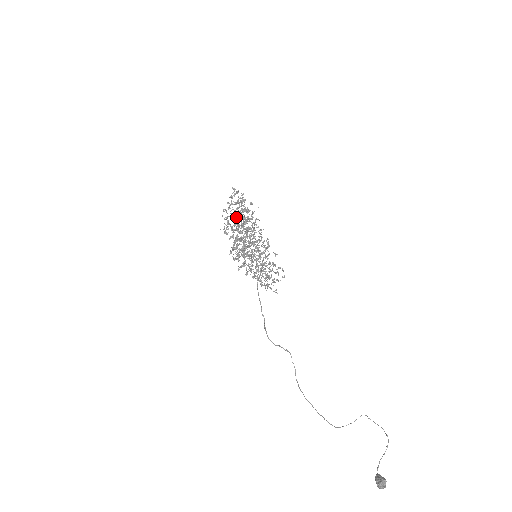
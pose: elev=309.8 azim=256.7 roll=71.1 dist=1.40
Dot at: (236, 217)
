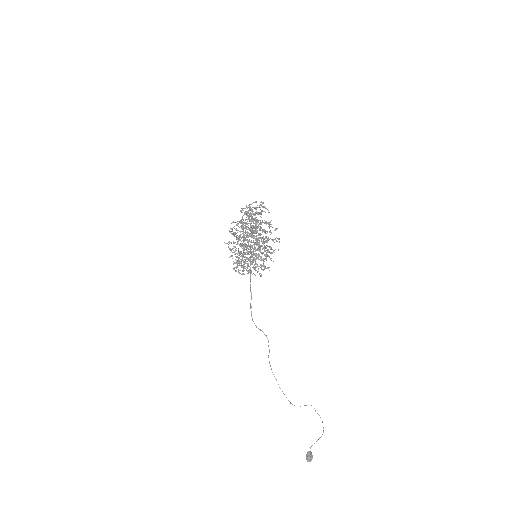
Dot at: (244, 237)
